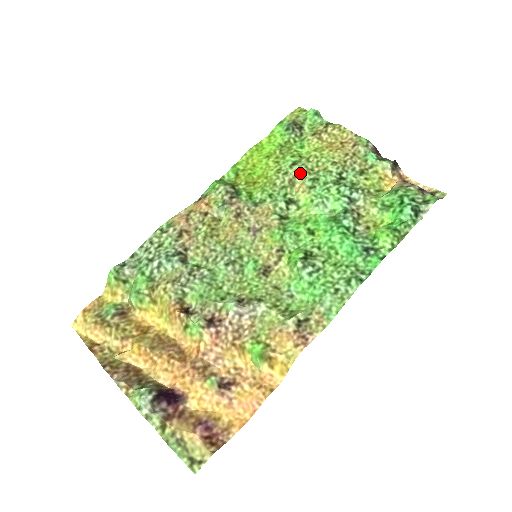
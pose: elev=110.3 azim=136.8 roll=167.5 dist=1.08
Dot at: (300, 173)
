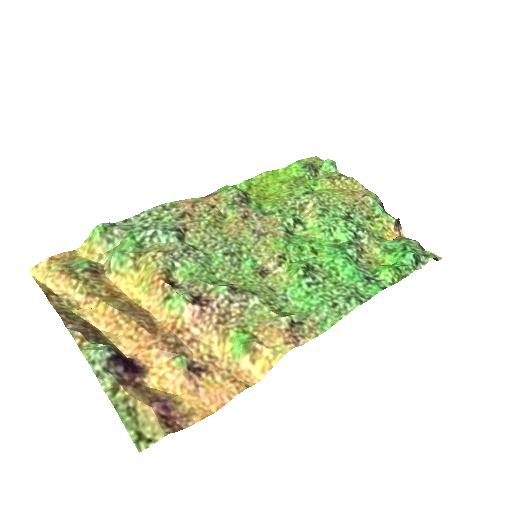
Dot at: (312, 201)
